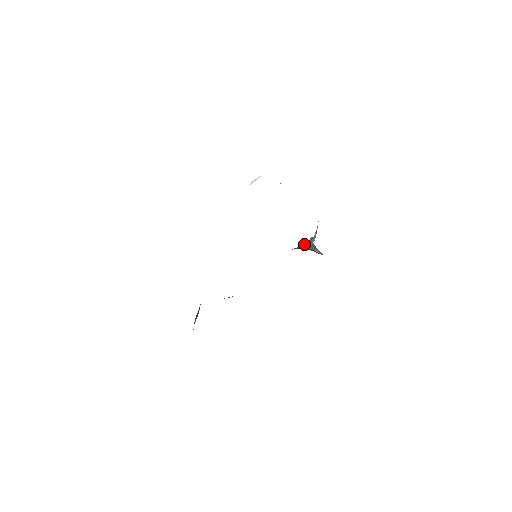
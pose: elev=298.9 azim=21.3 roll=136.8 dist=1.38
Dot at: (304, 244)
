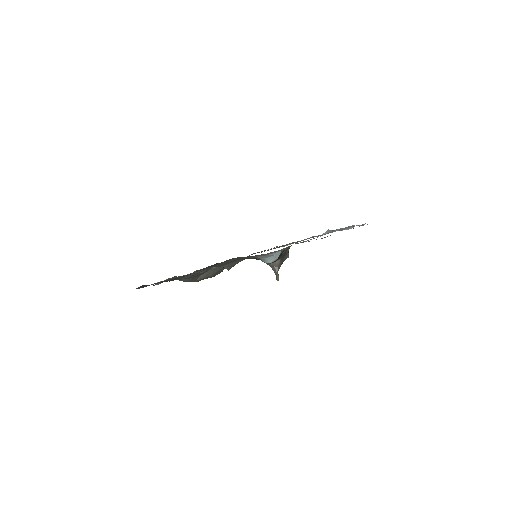
Dot at: (257, 256)
